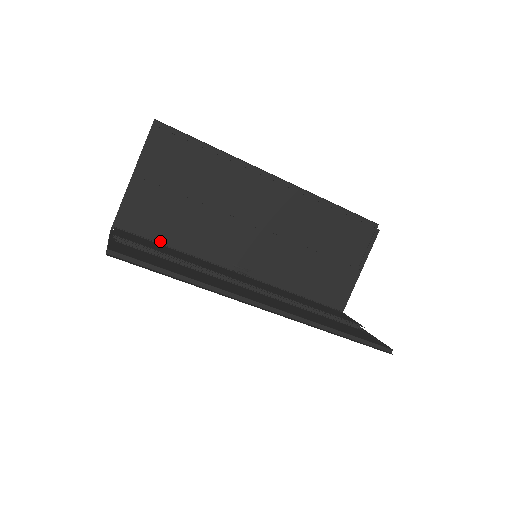
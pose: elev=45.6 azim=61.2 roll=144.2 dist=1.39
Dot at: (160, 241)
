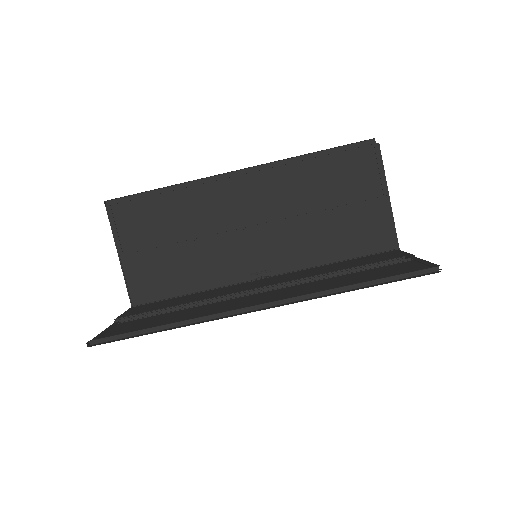
Dot at: (175, 295)
